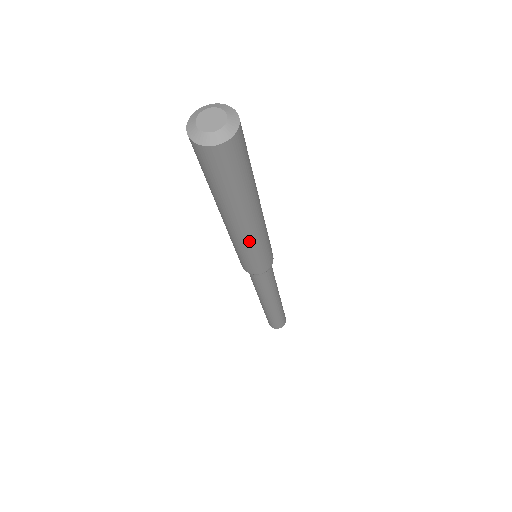
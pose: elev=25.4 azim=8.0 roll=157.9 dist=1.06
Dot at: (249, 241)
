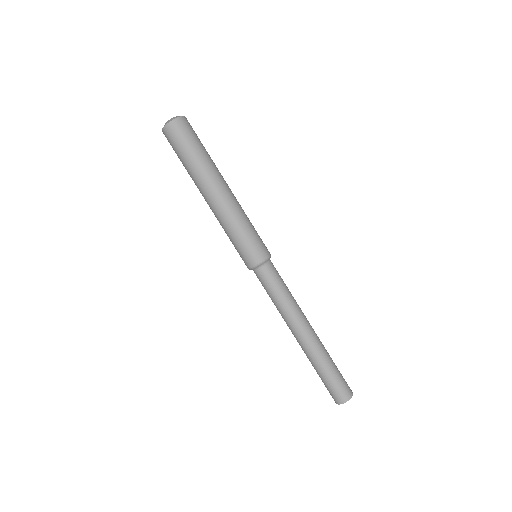
Dot at: (238, 206)
